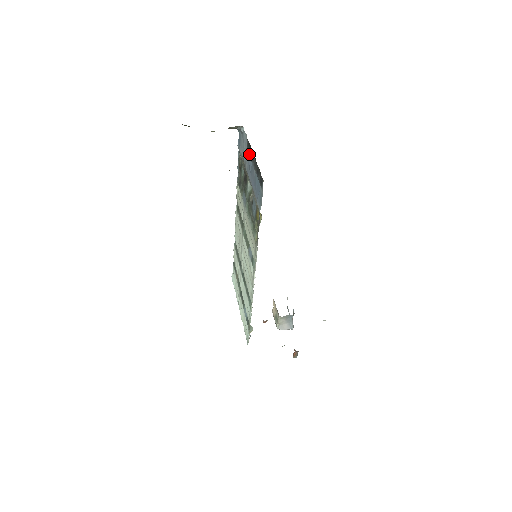
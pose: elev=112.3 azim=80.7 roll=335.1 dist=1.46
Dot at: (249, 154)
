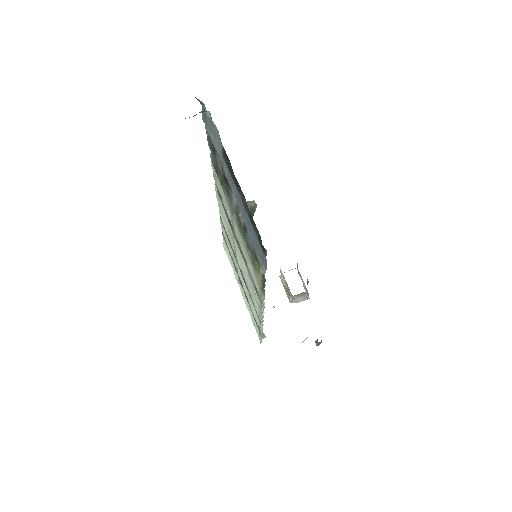
Dot at: occluded
